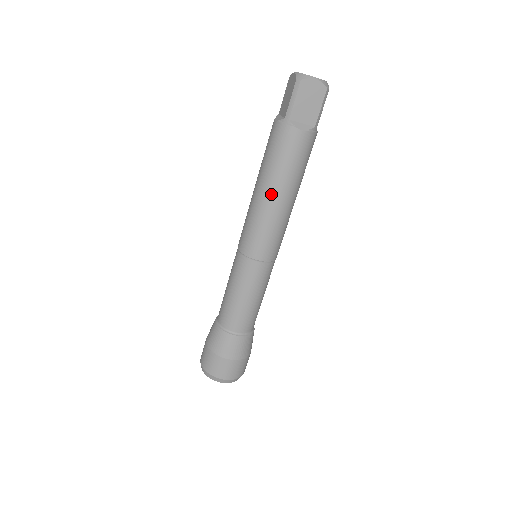
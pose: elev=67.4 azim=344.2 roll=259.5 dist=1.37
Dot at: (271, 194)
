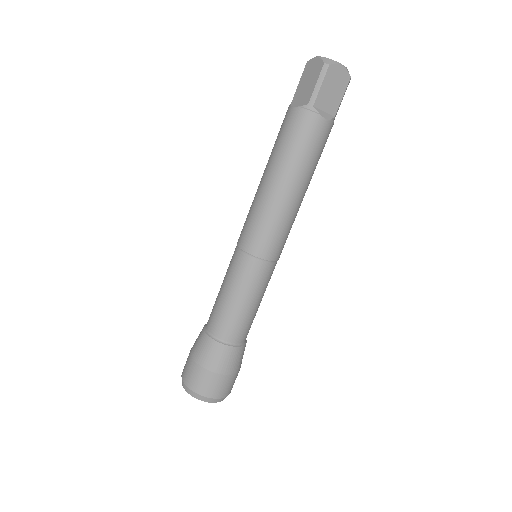
Dot at: (287, 186)
